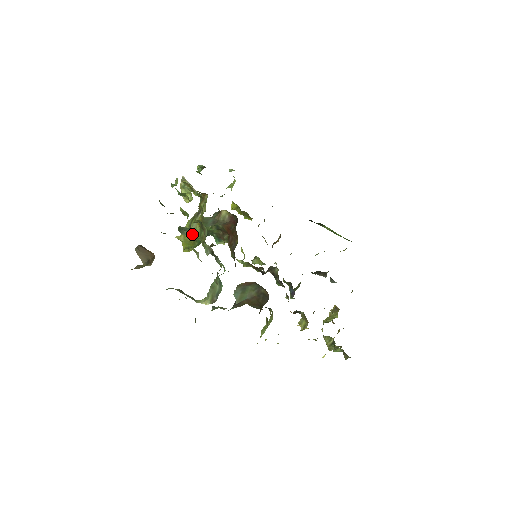
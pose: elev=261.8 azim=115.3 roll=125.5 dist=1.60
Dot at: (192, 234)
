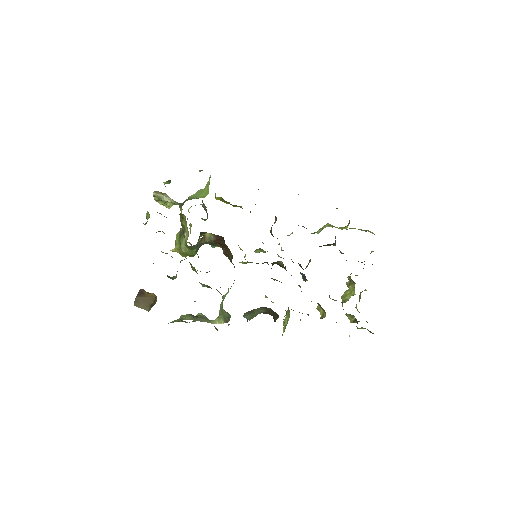
Dot at: occluded
